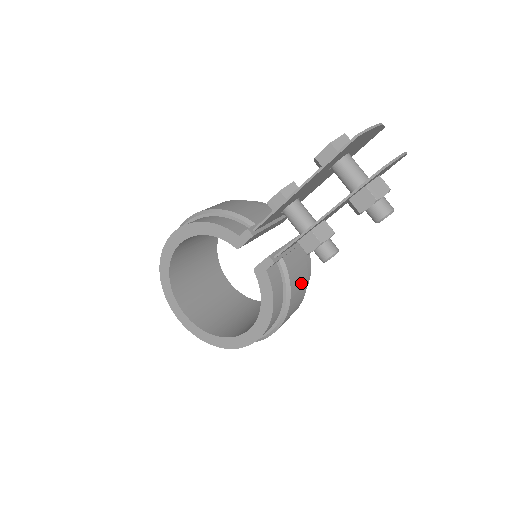
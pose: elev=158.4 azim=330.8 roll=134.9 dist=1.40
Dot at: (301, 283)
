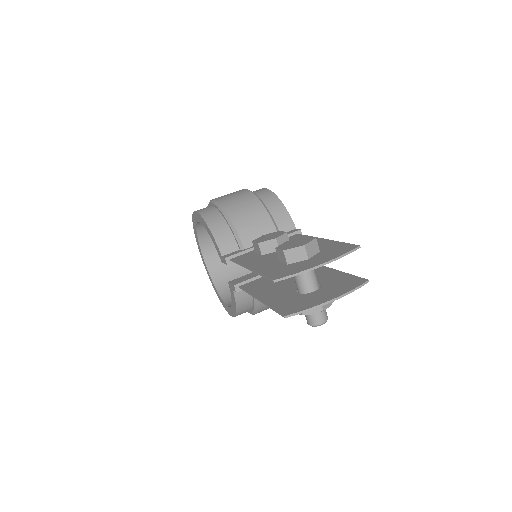
Dot at: occluded
